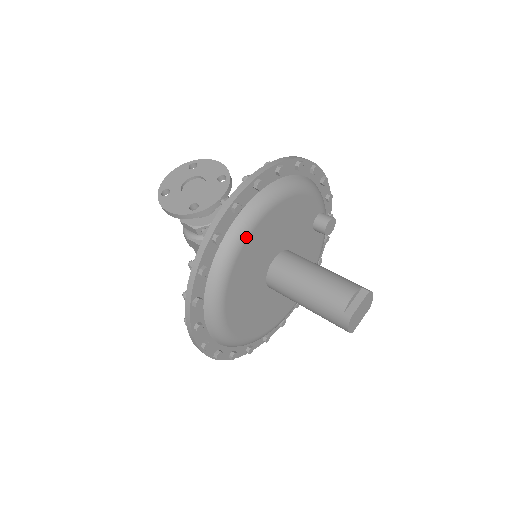
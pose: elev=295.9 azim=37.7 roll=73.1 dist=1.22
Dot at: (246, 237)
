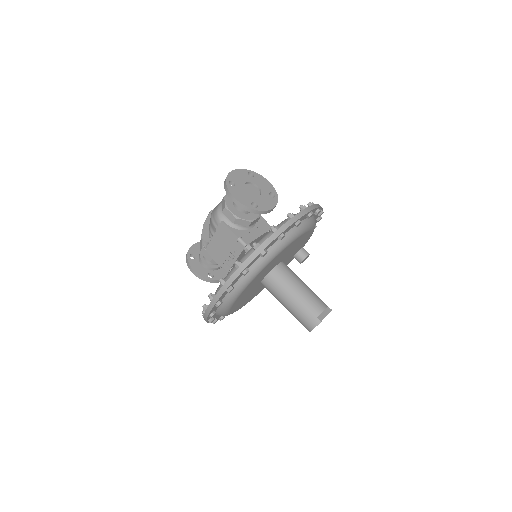
Dot at: (290, 243)
